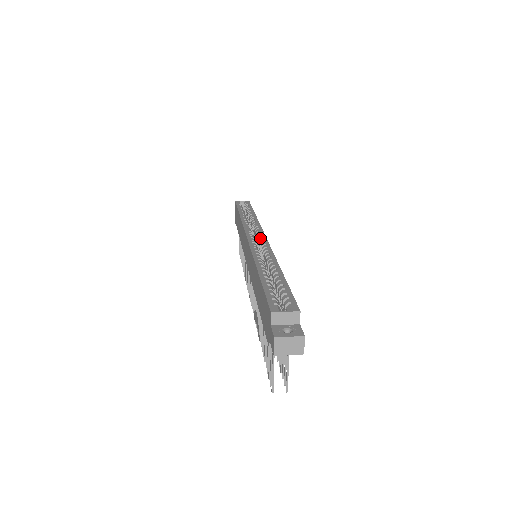
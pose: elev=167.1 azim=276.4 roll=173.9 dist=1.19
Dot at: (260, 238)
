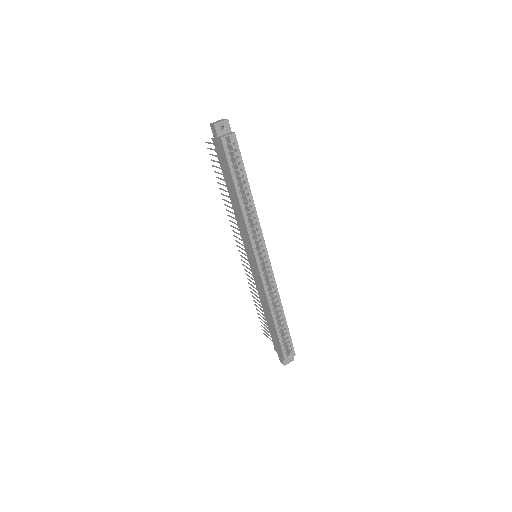
Dot at: (266, 263)
